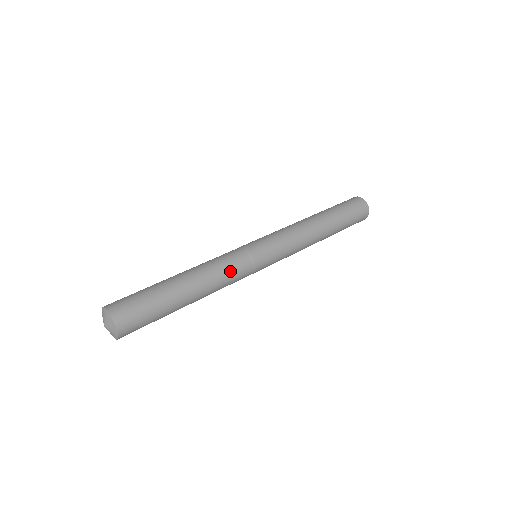
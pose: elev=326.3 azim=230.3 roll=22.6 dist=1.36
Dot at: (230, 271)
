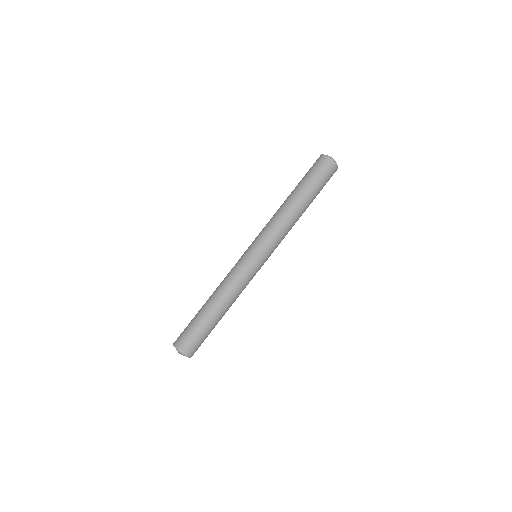
Dot at: occluded
